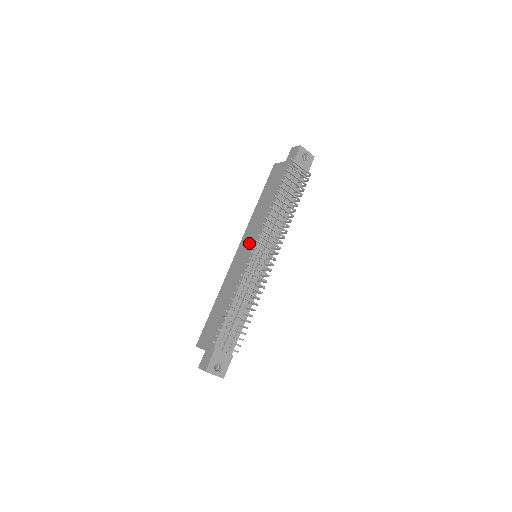
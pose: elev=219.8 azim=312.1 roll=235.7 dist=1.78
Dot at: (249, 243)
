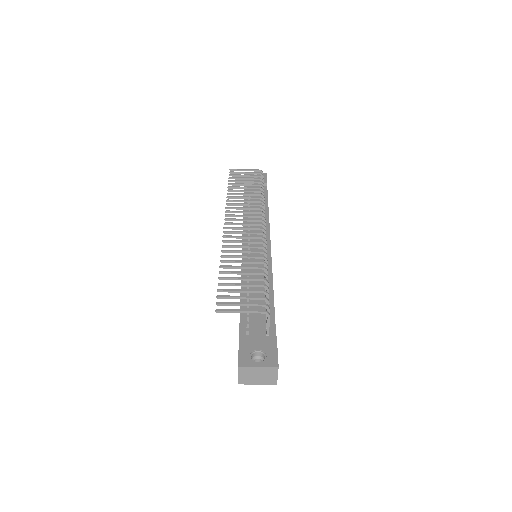
Dot at: occluded
